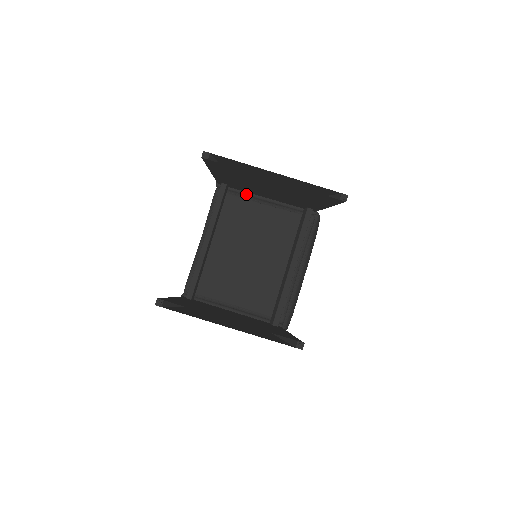
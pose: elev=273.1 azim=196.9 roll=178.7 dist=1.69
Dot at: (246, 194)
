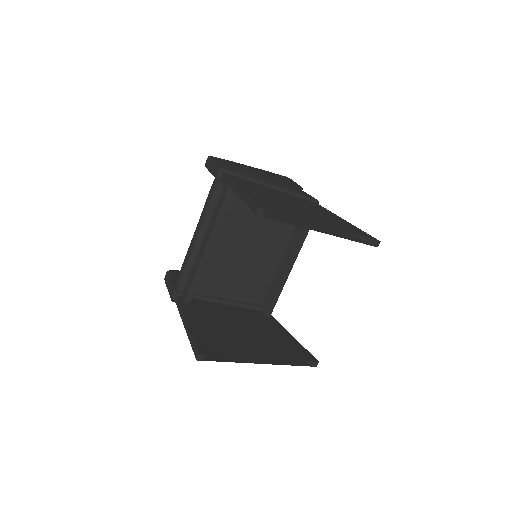
Dot at: occluded
